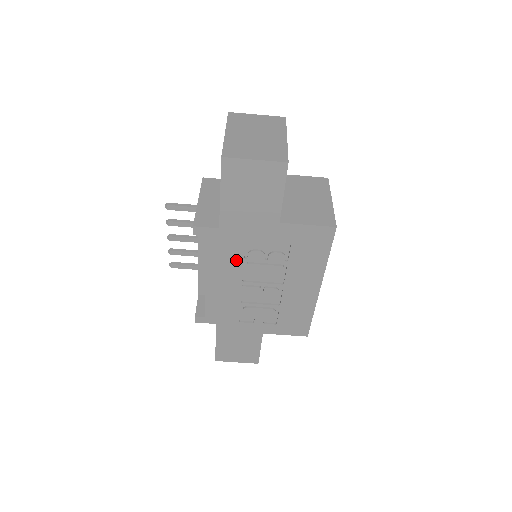
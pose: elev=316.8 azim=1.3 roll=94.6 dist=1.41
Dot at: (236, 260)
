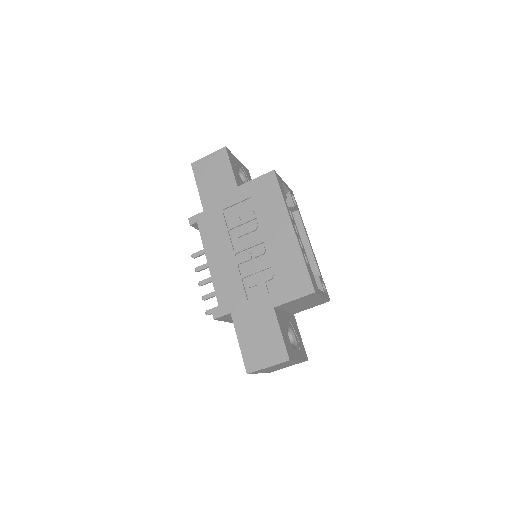
Dot at: (222, 233)
